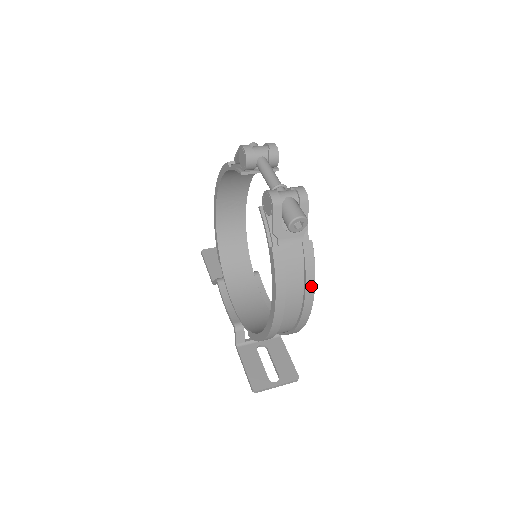
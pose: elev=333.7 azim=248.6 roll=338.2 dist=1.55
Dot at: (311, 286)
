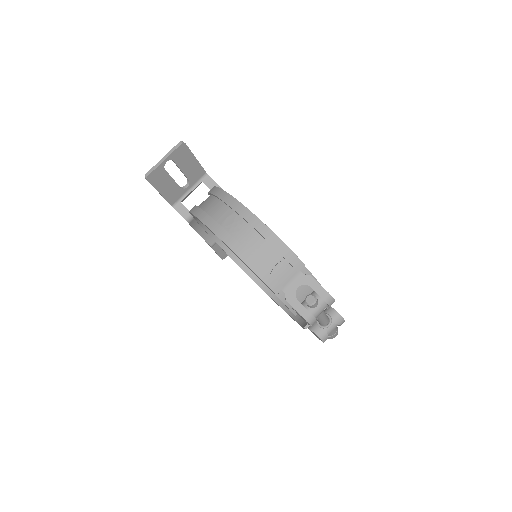
Dot at: occluded
